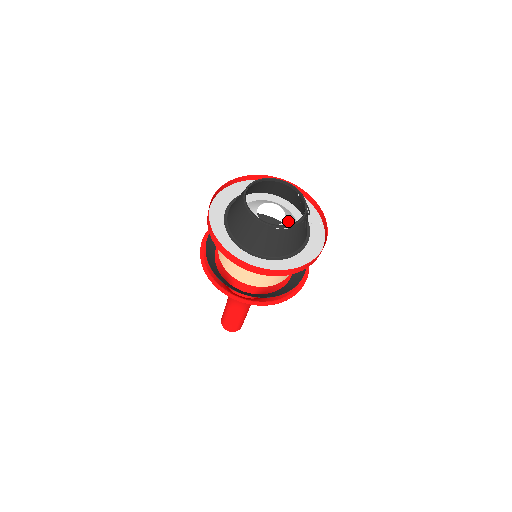
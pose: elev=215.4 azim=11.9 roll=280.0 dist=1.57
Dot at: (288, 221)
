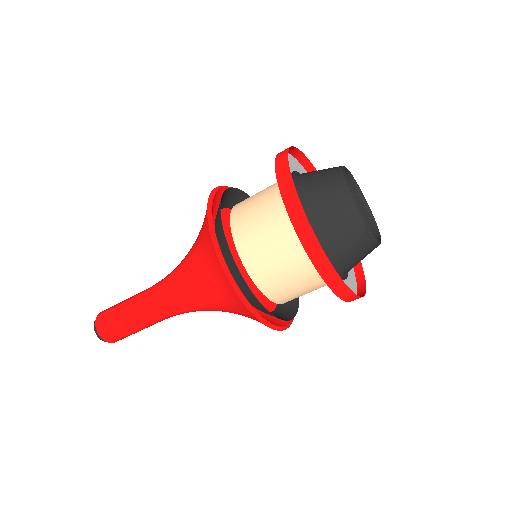
Dot at: occluded
